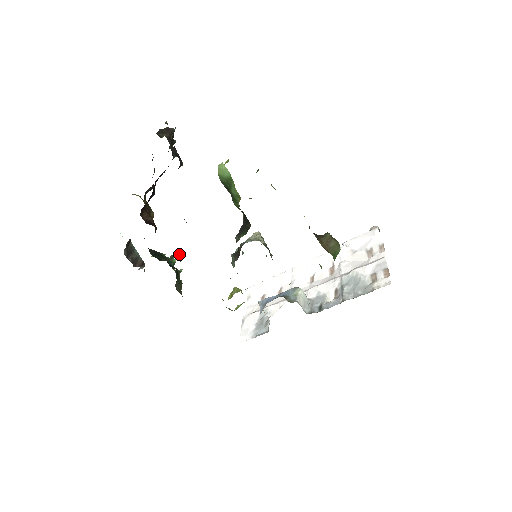
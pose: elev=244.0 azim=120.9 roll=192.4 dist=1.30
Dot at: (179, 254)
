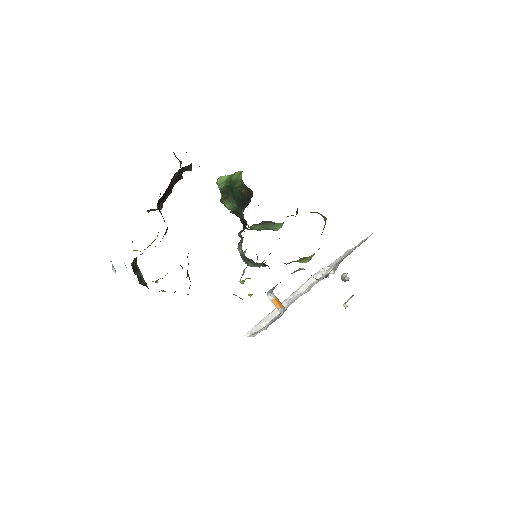
Dot at: occluded
